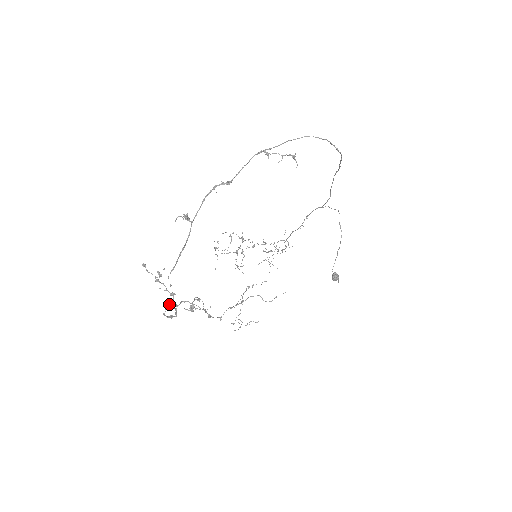
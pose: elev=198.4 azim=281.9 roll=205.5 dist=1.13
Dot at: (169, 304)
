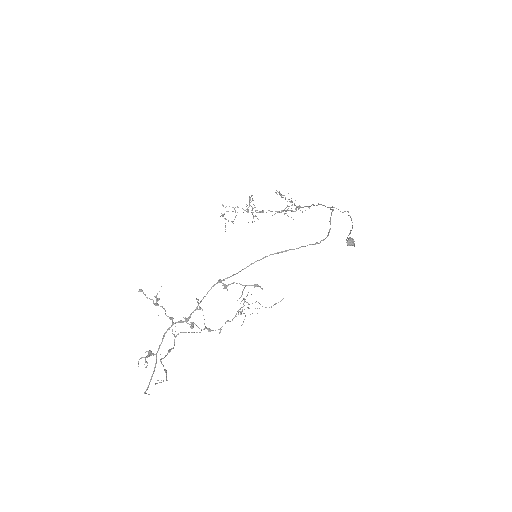
Dot at: (157, 380)
